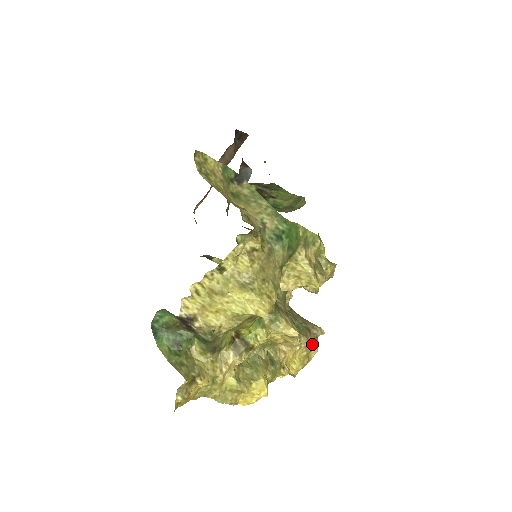
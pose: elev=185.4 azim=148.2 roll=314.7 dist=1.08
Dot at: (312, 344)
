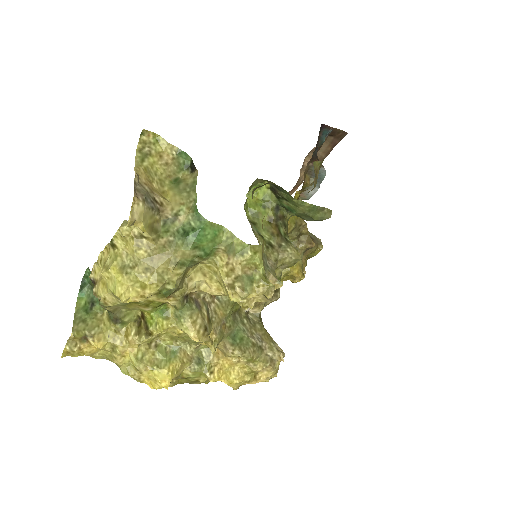
Dot at: (258, 364)
